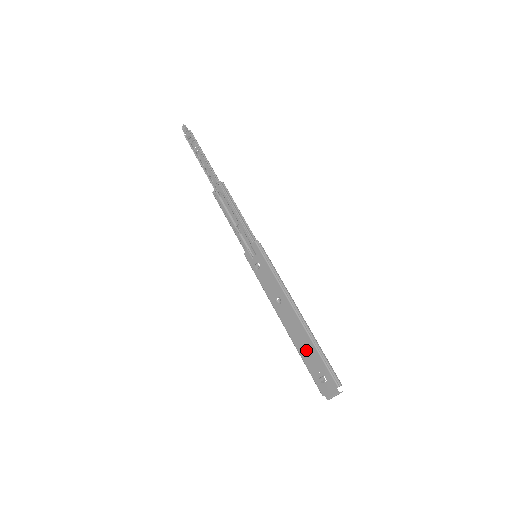
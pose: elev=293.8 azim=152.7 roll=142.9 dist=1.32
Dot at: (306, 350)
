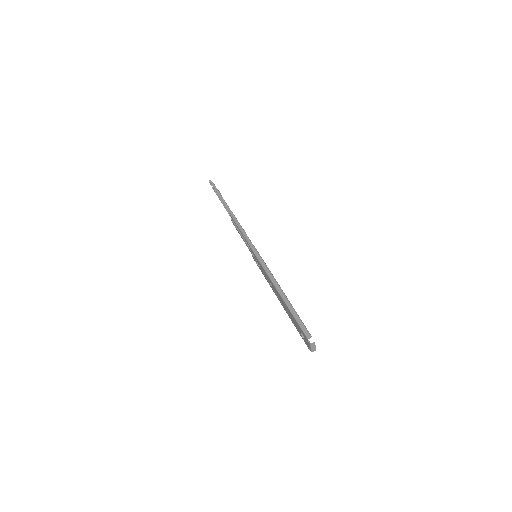
Dot at: (291, 317)
